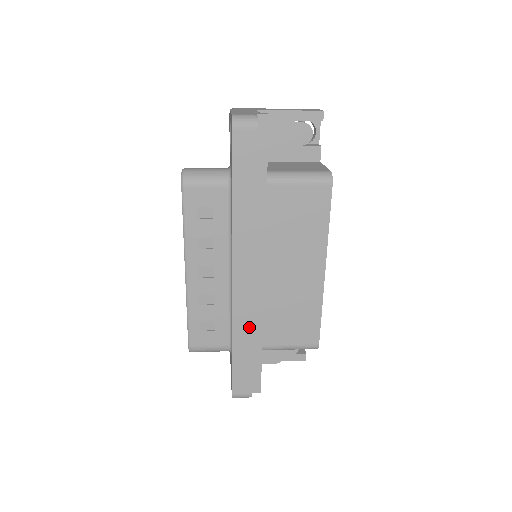
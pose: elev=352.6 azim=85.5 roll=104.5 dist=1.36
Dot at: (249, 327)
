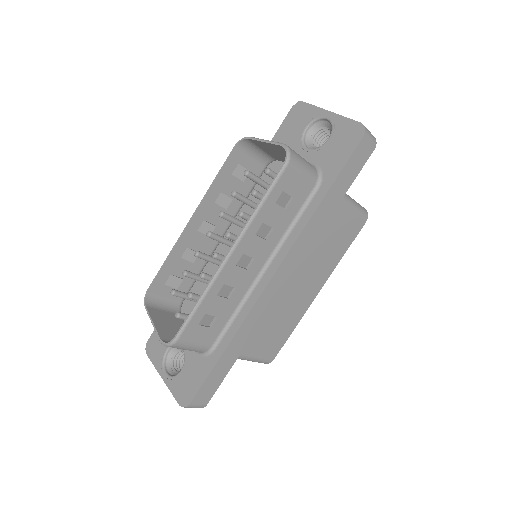
Dot at: (251, 332)
